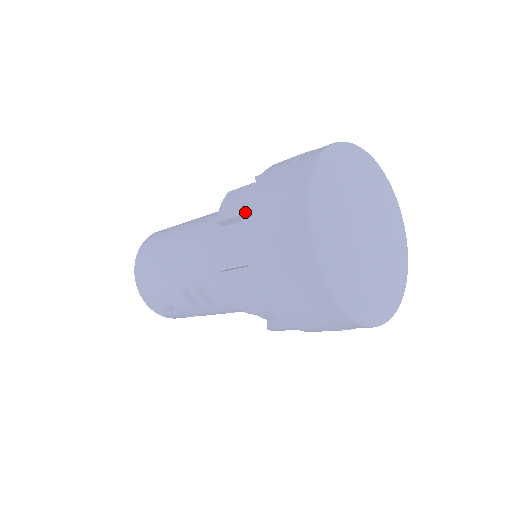
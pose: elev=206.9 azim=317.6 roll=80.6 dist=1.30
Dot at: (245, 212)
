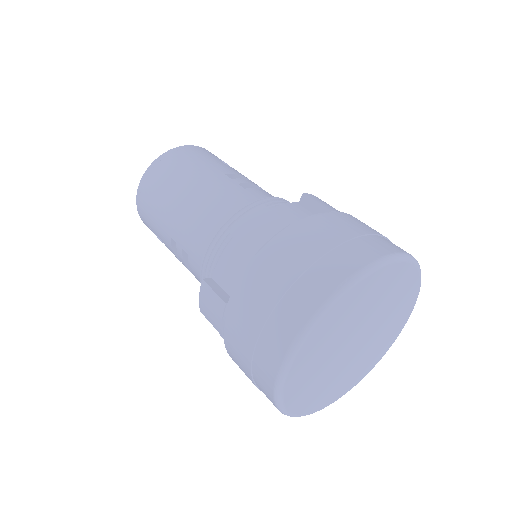
Dot at: (258, 254)
